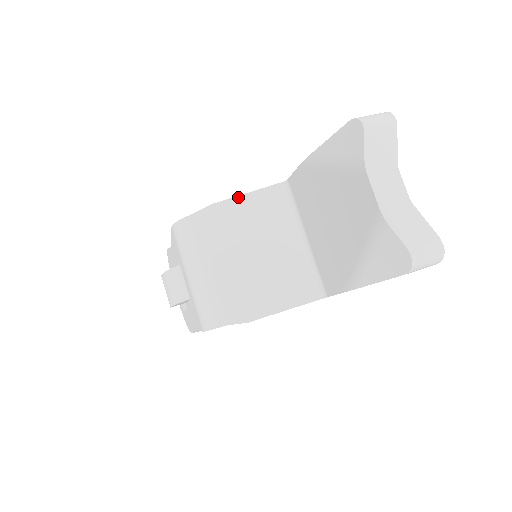
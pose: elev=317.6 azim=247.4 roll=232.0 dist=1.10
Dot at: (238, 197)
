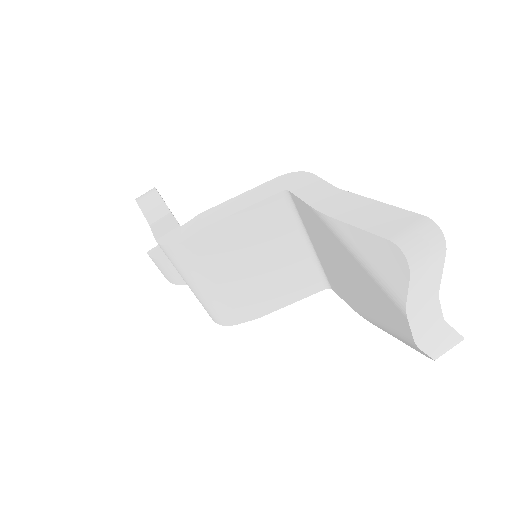
Dot at: (232, 216)
